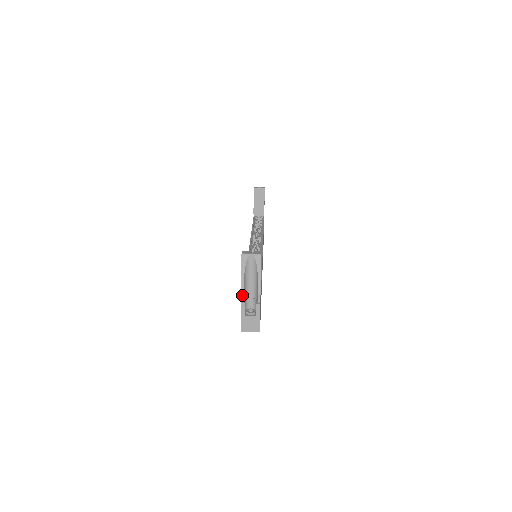
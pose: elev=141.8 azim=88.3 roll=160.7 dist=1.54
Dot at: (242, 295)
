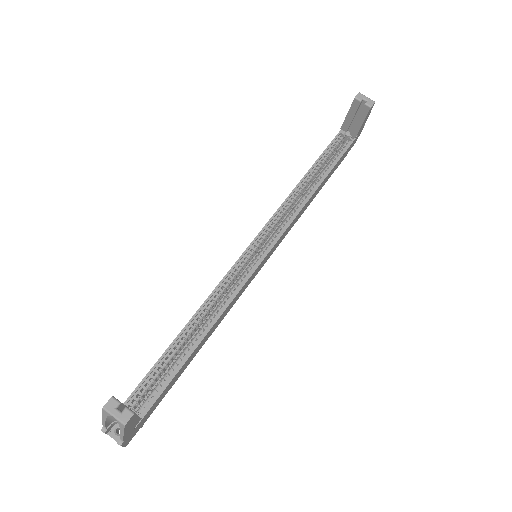
Dot at: (104, 426)
